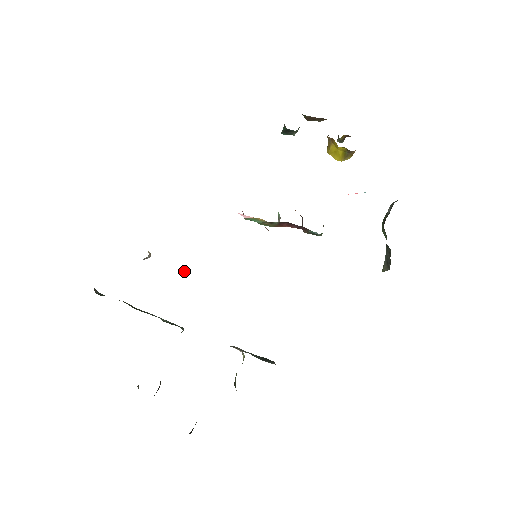
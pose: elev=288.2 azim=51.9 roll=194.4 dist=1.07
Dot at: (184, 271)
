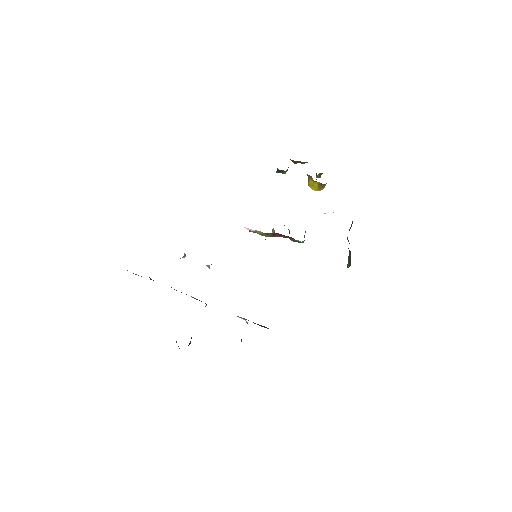
Dot at: (208, 267)
